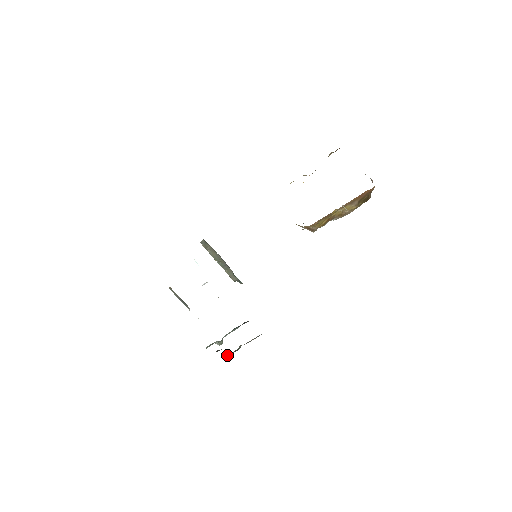
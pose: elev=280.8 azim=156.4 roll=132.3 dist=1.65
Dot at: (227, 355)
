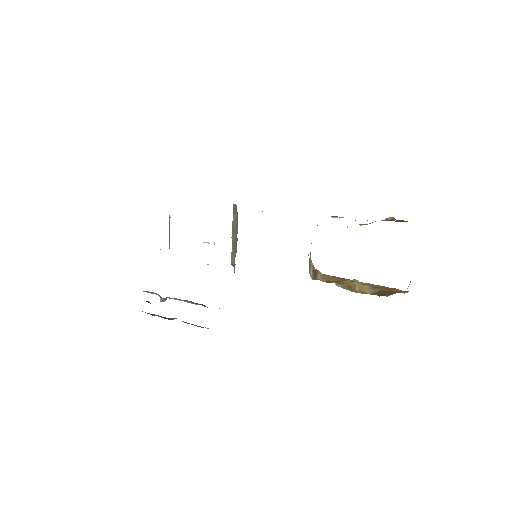
Dot at: (154, 314)
